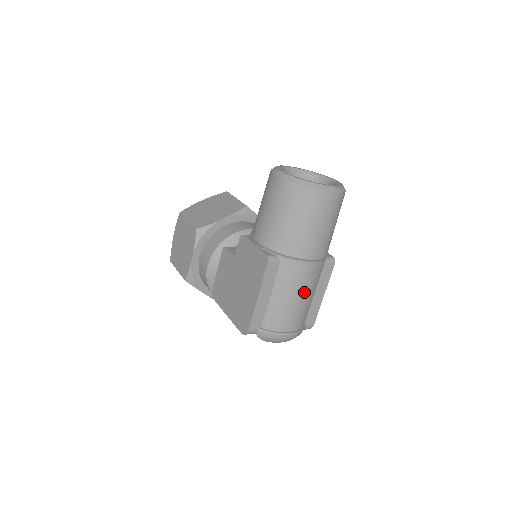
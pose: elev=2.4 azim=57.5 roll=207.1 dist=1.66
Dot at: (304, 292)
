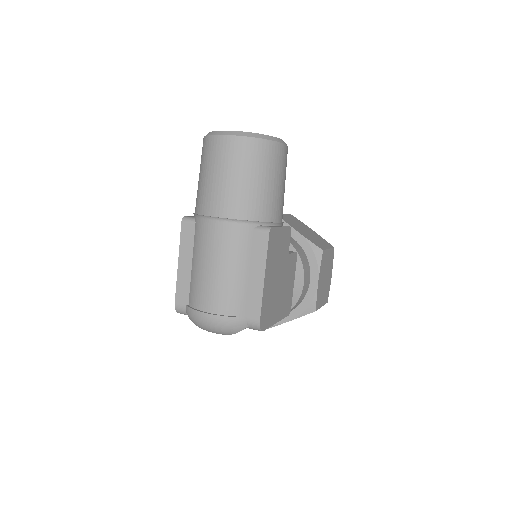
Dot at: (219, 260)
